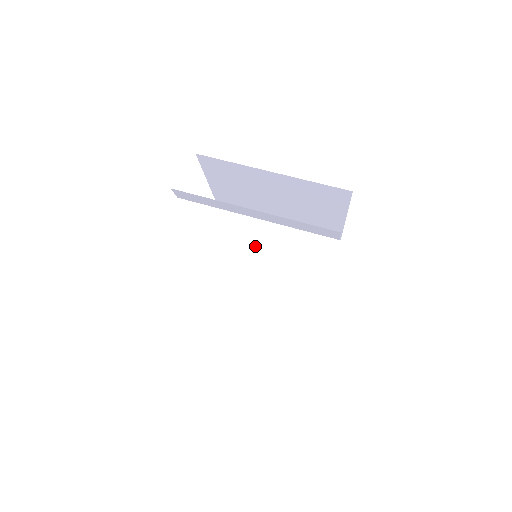
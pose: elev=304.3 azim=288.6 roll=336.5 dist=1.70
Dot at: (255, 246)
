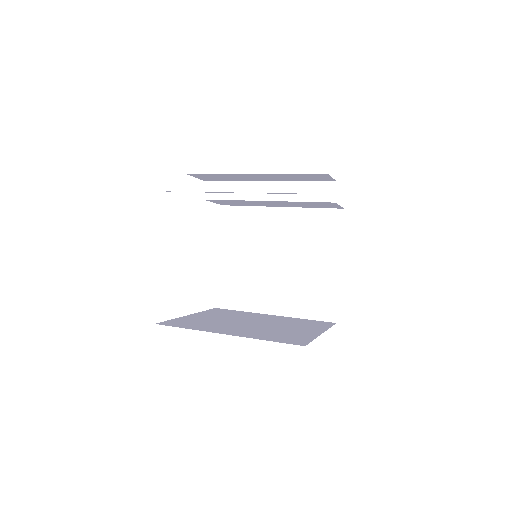
Dot at: (247, 317)
